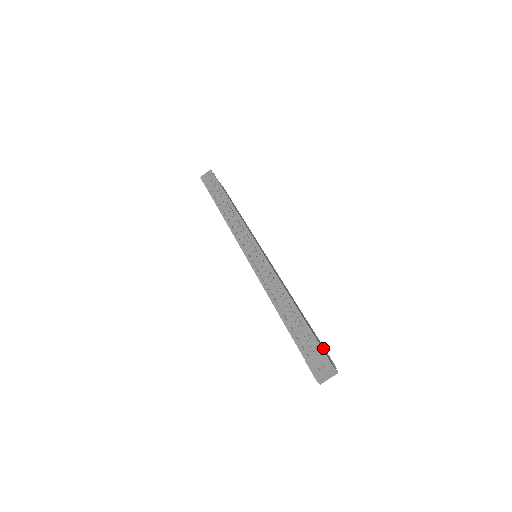
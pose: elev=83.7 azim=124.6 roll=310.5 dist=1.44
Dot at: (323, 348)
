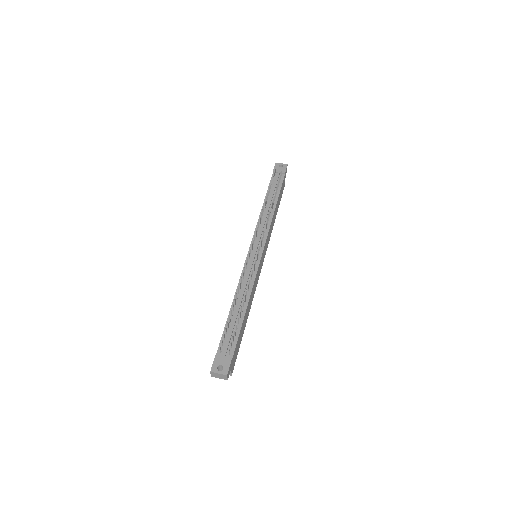
Dot at: (235, 356)
